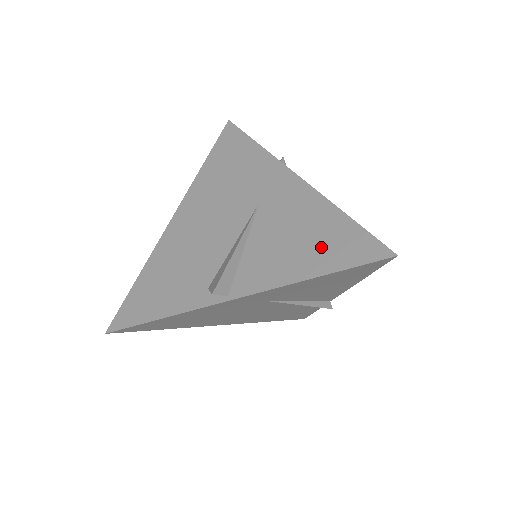
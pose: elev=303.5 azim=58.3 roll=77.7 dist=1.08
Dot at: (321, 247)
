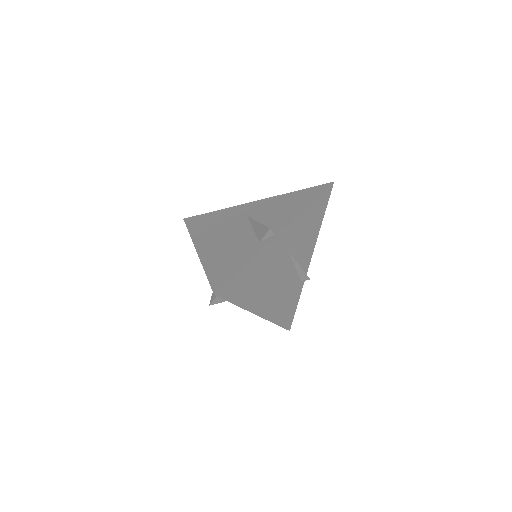
Dot at: (299, 200)
